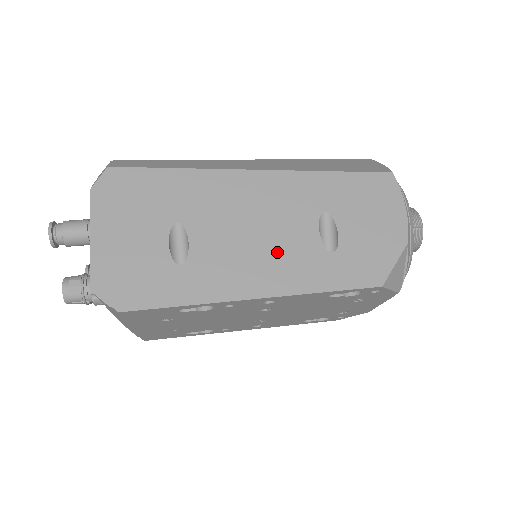
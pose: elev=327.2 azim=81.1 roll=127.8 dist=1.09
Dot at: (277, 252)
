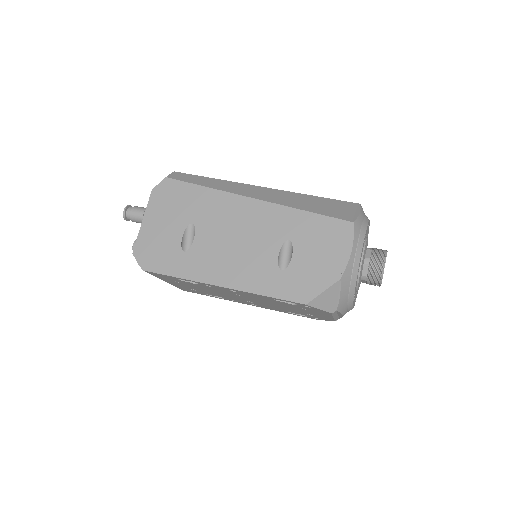
Dot at: (245, 260)
